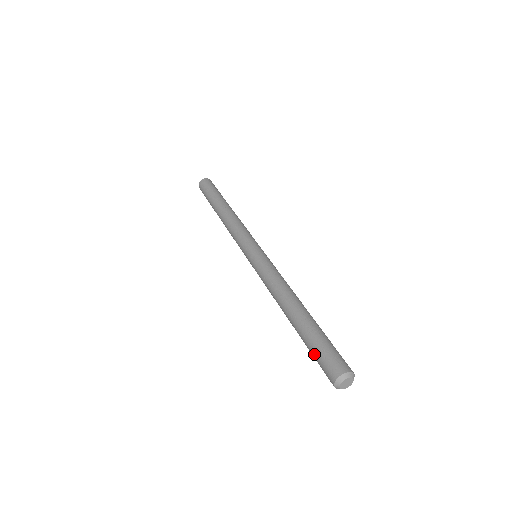
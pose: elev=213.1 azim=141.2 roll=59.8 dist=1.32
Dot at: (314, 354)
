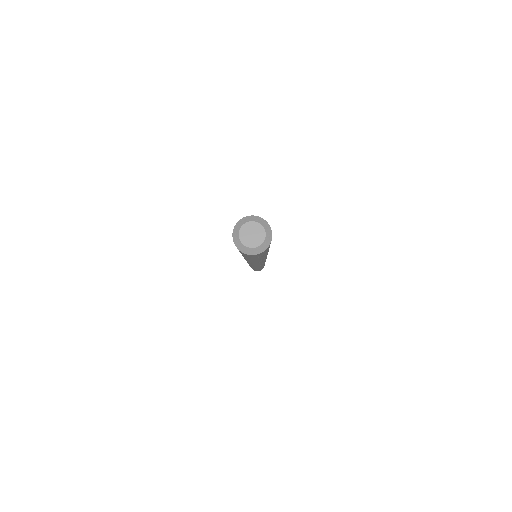
Dot at: occluded
